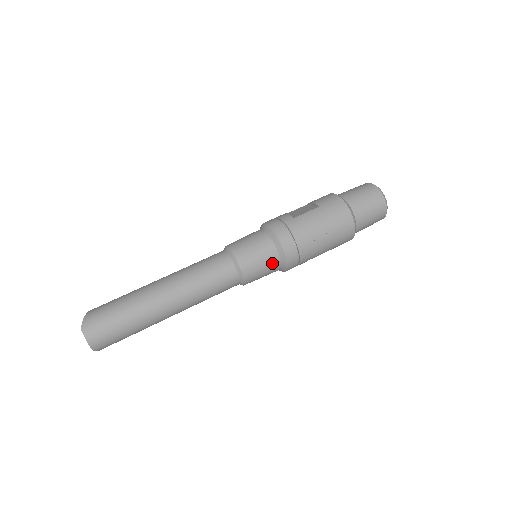
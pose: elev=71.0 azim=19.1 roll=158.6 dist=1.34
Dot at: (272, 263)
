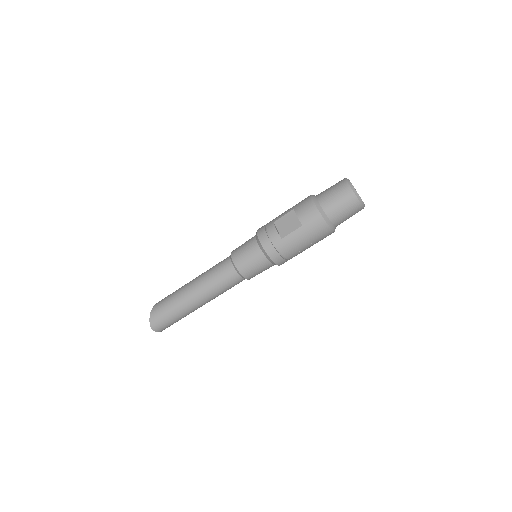
Dot at: occluded
